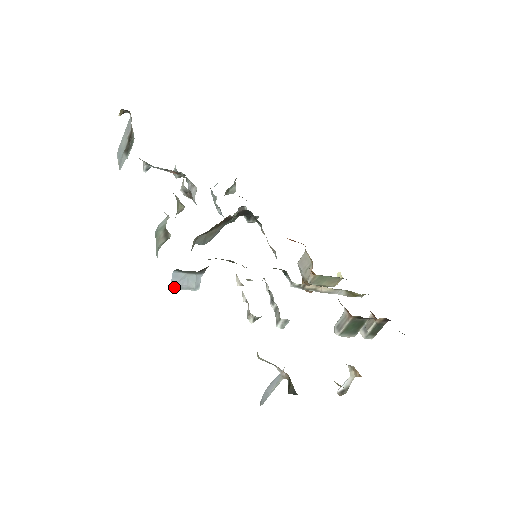
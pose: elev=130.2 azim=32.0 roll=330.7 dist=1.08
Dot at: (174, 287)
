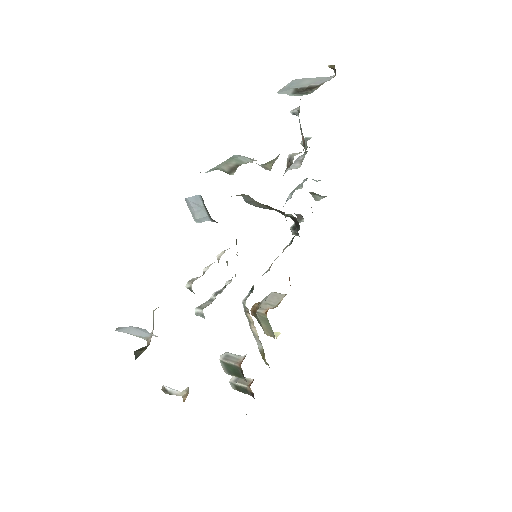
Dot at: (187, 201)
